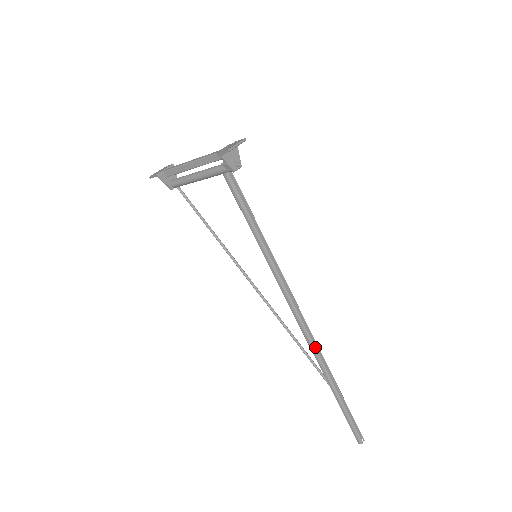
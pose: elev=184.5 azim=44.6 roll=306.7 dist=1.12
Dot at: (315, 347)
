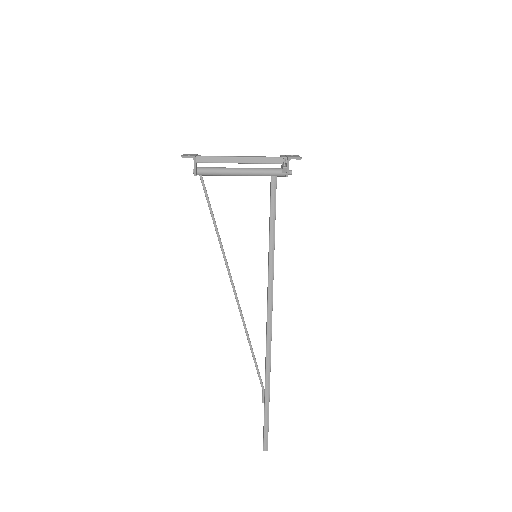
Dot at: occluded
